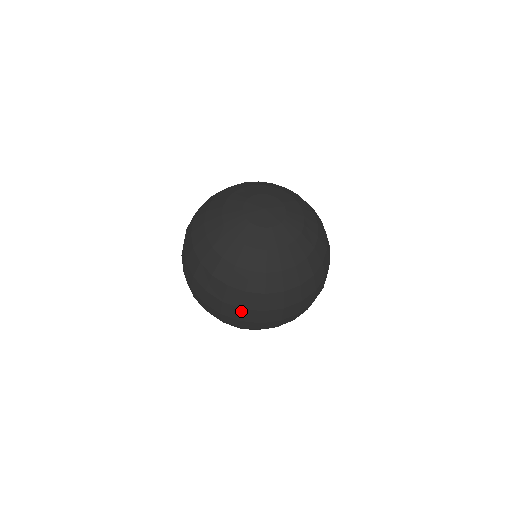
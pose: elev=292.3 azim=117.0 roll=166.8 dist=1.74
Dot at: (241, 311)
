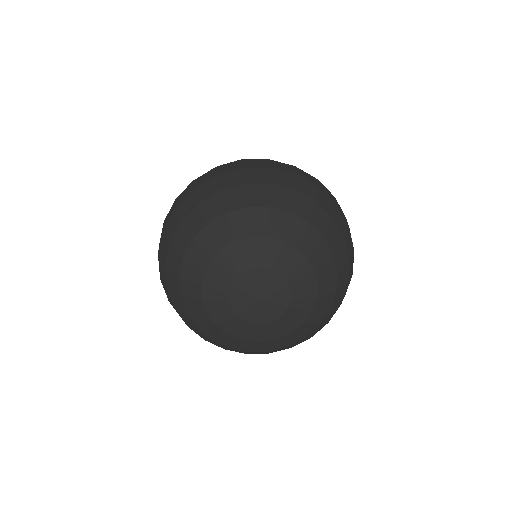
Dot at: occluded
